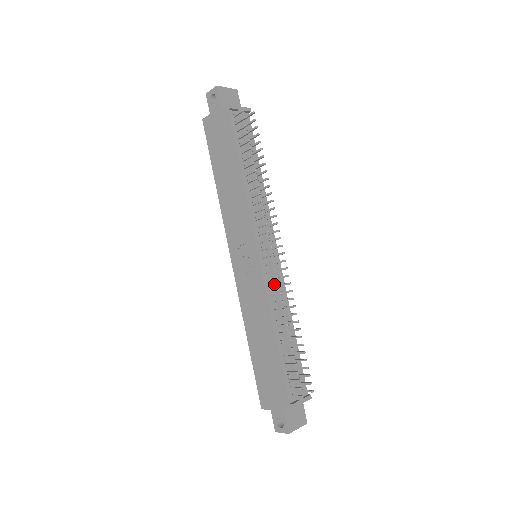
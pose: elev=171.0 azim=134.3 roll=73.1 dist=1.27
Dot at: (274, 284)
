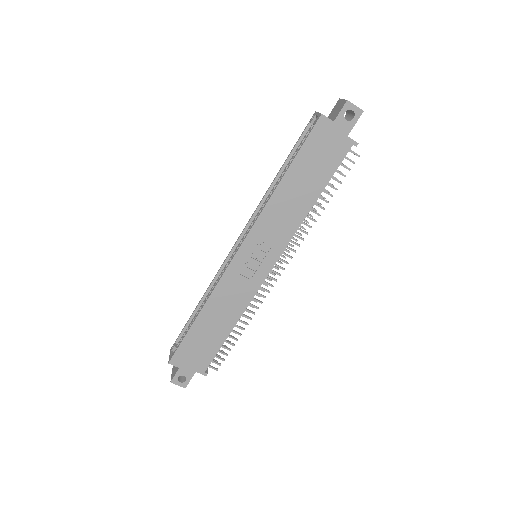
Dot at: occluded
